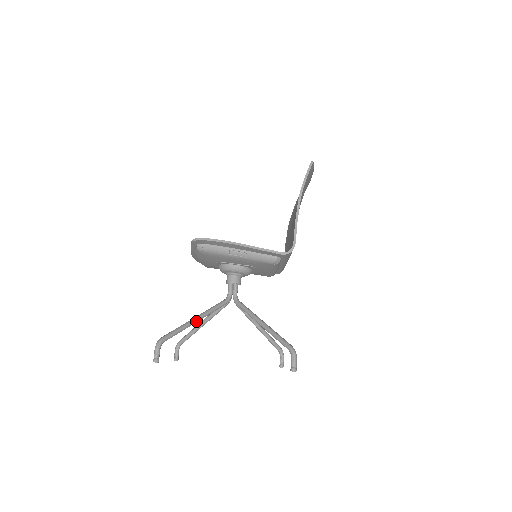
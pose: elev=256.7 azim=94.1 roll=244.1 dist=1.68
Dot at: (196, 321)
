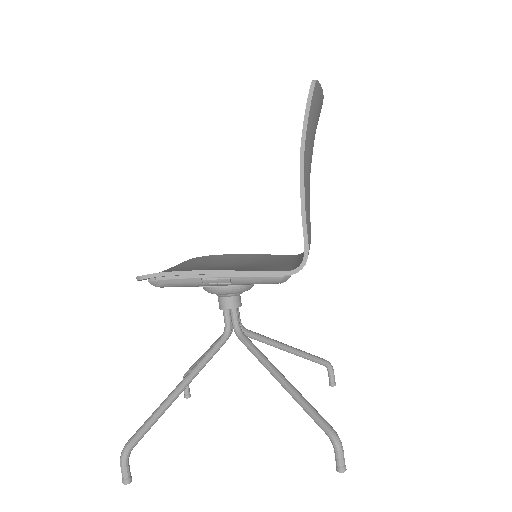
Dot at: (179, 393)
